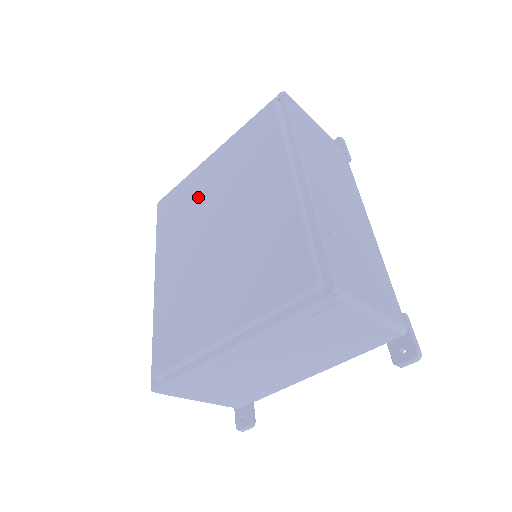
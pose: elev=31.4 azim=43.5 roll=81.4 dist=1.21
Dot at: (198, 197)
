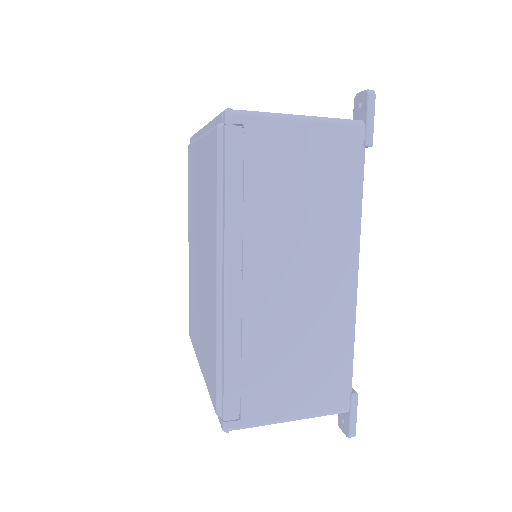
Dot at: (195, 188)
